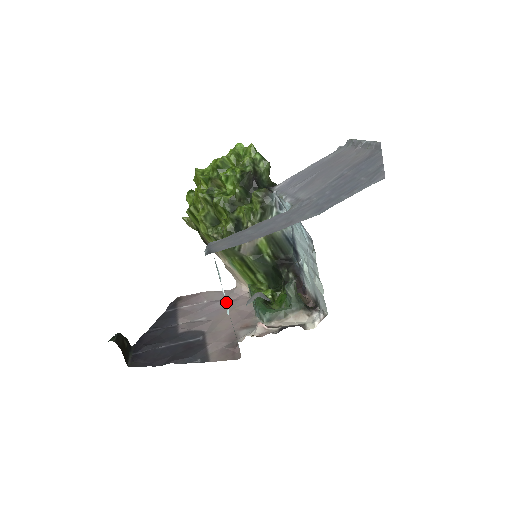
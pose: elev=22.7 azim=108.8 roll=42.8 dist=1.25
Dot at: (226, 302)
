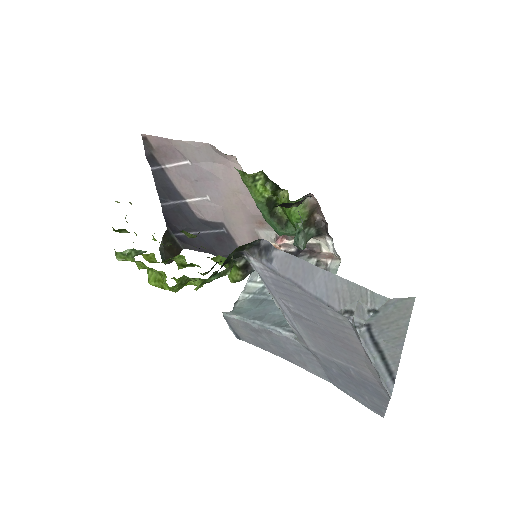
Dot at: (250, 279)
